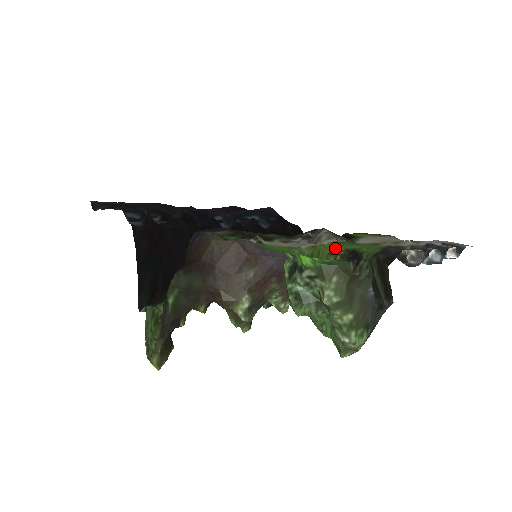
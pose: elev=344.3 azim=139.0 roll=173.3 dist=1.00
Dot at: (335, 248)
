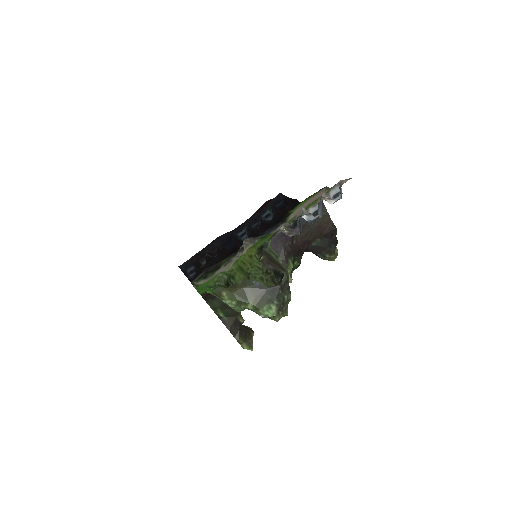
Dot at: (253, 251)
